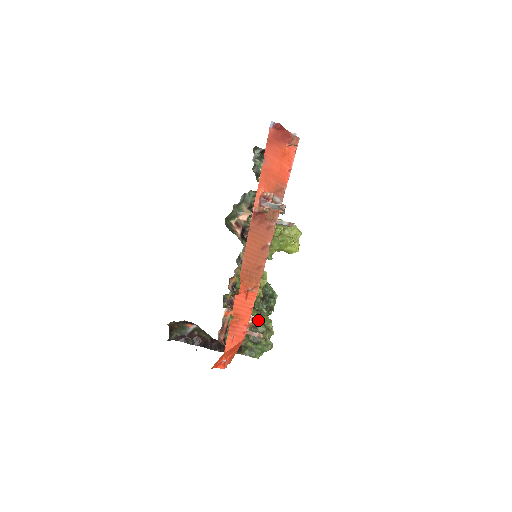
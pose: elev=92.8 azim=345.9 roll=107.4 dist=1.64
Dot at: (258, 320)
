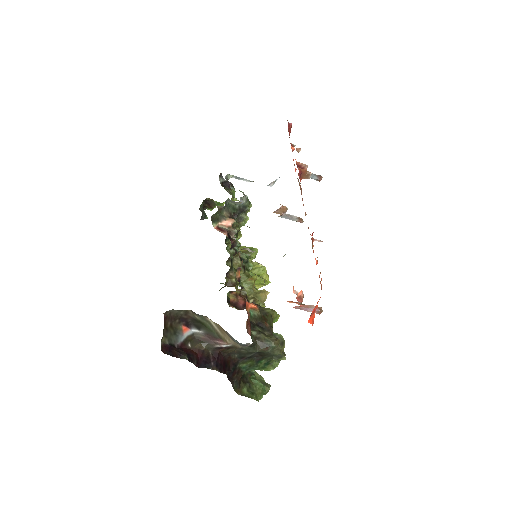
Dot at: occluded
